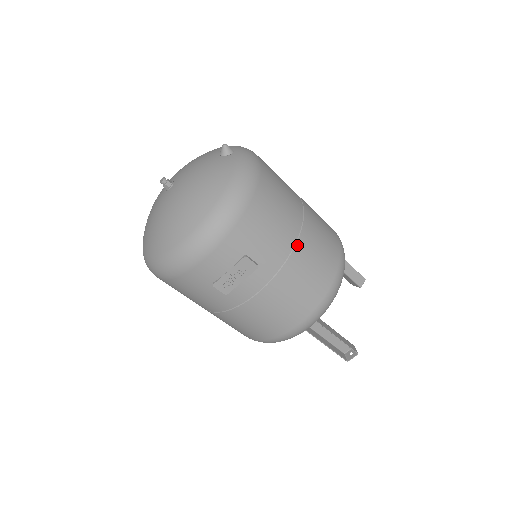
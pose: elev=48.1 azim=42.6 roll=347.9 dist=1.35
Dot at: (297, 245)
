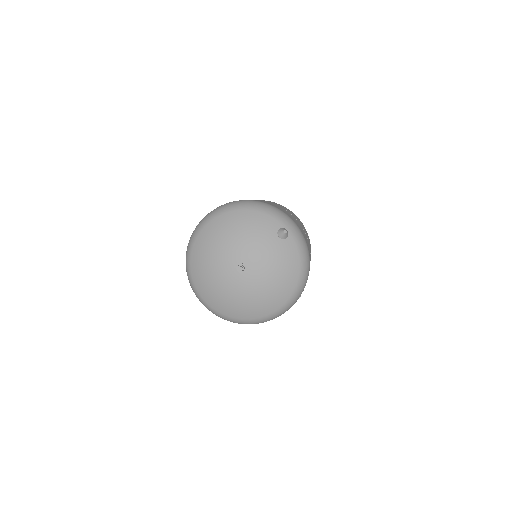
Dot at: occluded
